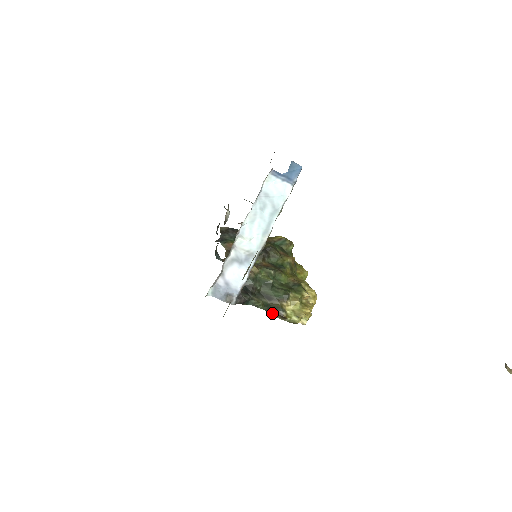
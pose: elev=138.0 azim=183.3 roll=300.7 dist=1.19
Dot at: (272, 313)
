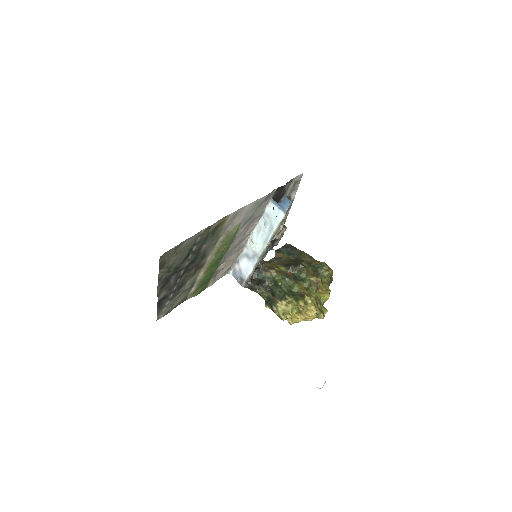
Dot at: (268, 304)
